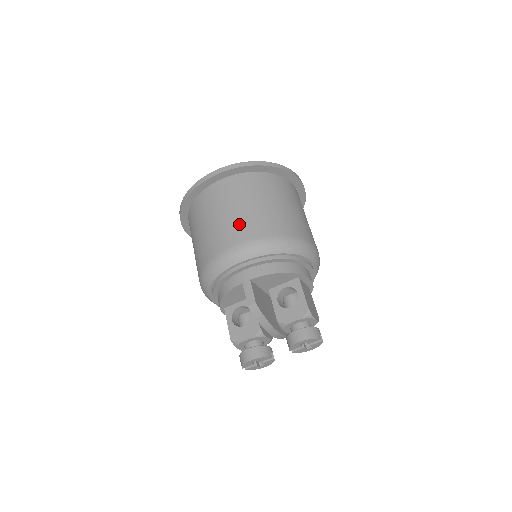
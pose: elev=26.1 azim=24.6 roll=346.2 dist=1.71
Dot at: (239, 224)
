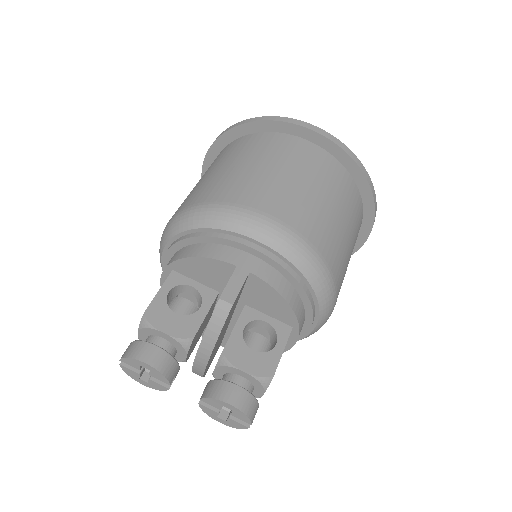
Dot at: (298, 203)
